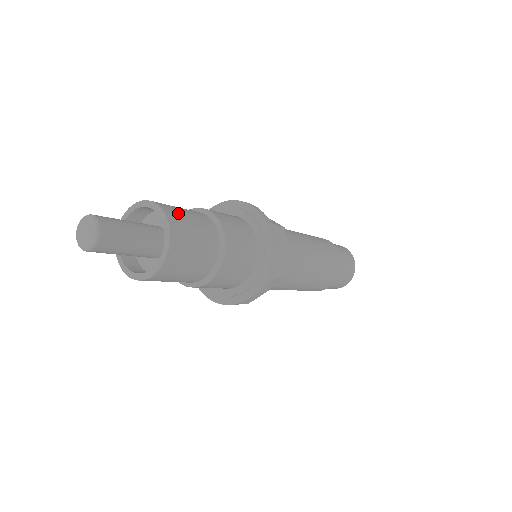
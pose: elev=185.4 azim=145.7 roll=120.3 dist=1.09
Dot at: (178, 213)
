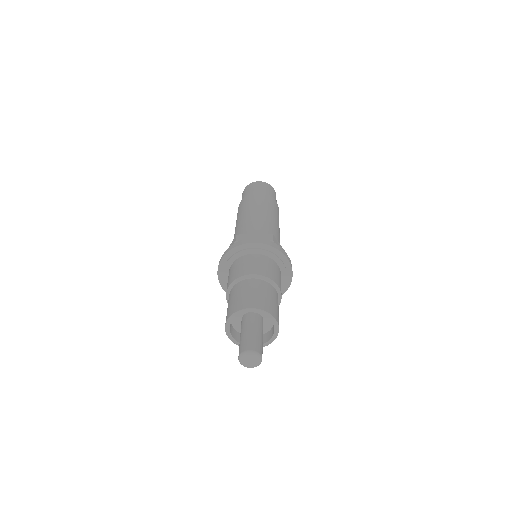
Dot at: (278, 315)
